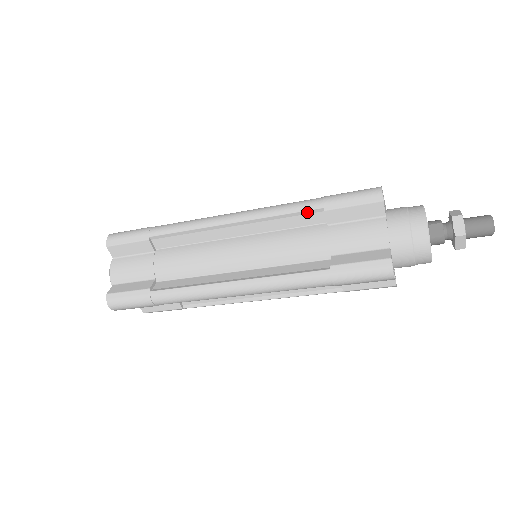
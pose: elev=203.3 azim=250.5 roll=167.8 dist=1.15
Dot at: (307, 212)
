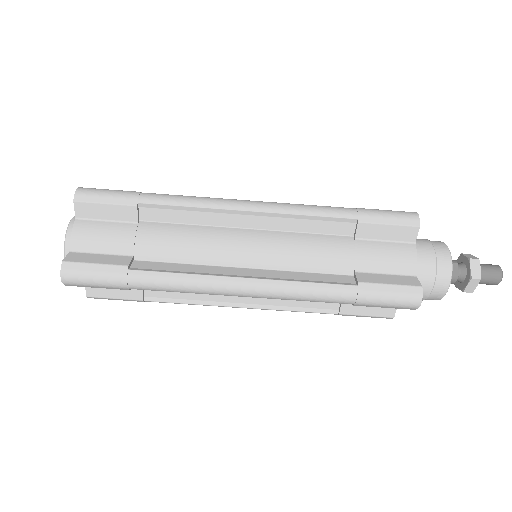
Dot at: (338, 219)
